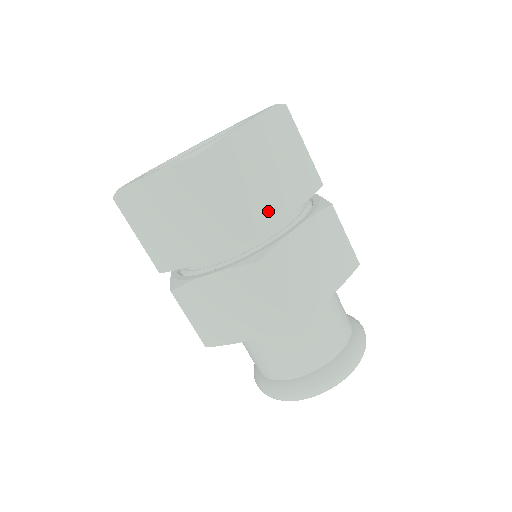
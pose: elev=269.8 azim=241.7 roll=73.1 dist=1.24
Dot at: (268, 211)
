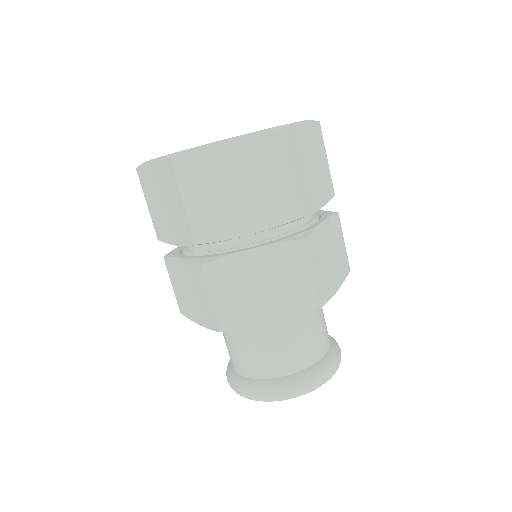
Dot at: (311, 198)
